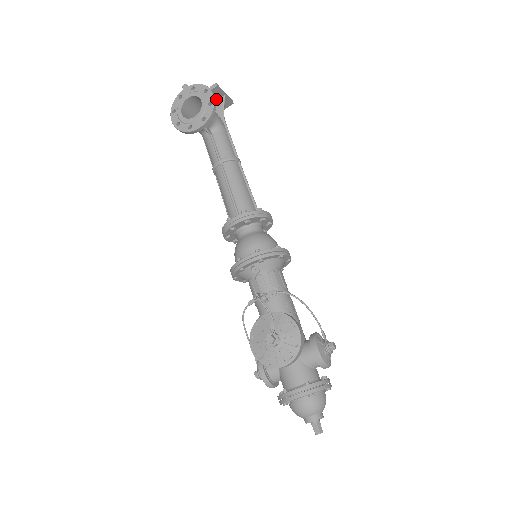
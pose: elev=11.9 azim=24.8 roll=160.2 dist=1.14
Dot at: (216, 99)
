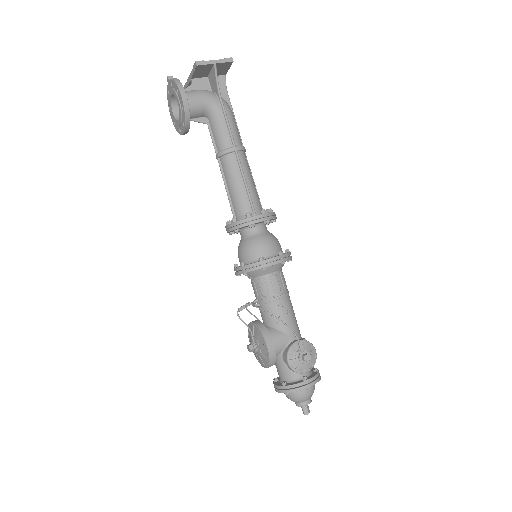
Dot at: (210, 69)
